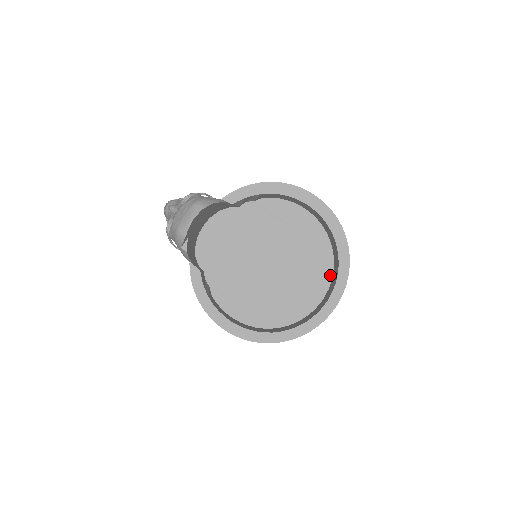
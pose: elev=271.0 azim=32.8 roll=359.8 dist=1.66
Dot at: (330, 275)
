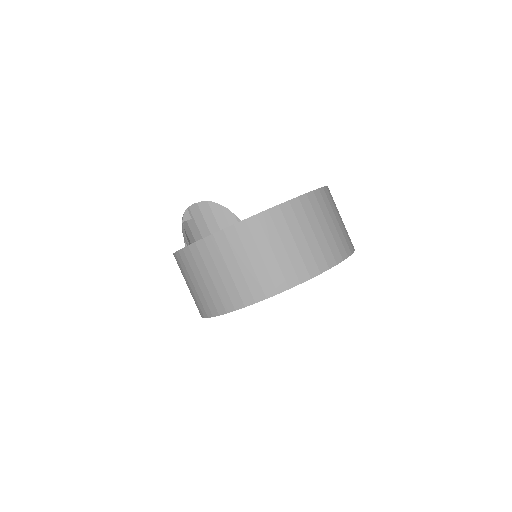
Dot at: occluded
